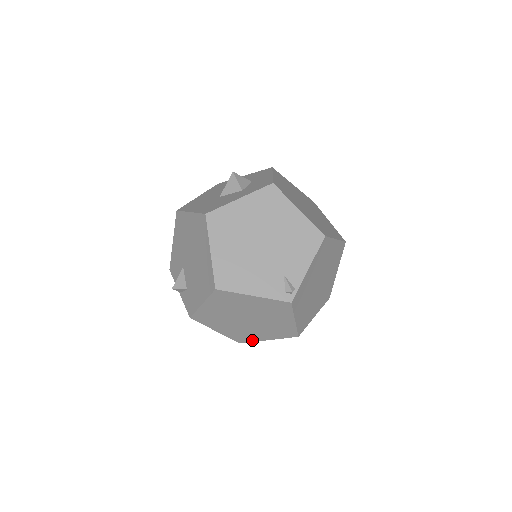
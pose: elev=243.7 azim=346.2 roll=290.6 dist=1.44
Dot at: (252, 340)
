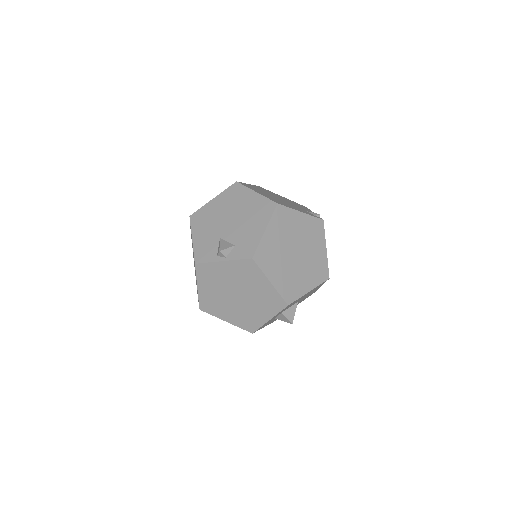
Dot at: (298, 295)
